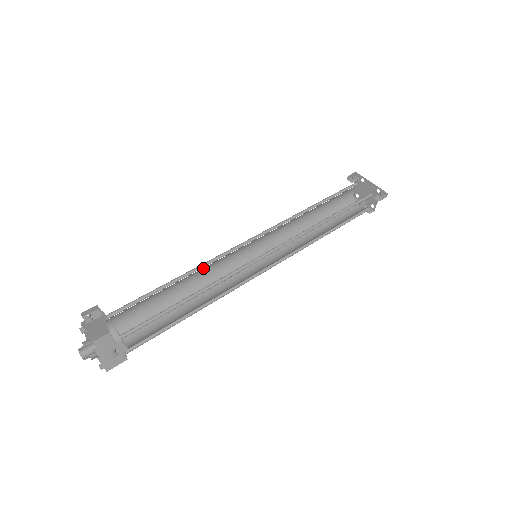
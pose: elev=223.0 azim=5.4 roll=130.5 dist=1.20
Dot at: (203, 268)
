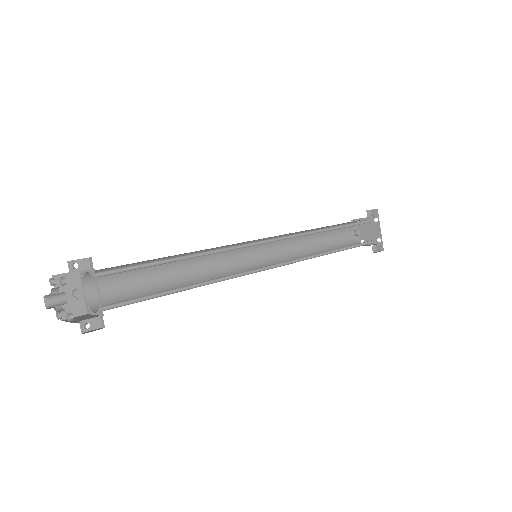
Dot at: occluded
